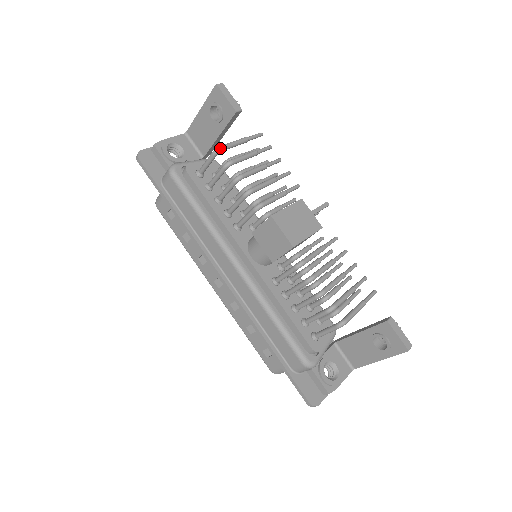
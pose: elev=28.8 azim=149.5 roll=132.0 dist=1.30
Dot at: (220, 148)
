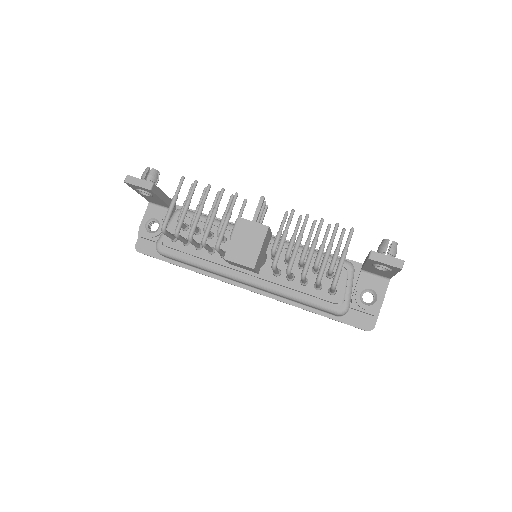
Dot at: (163, 228)
